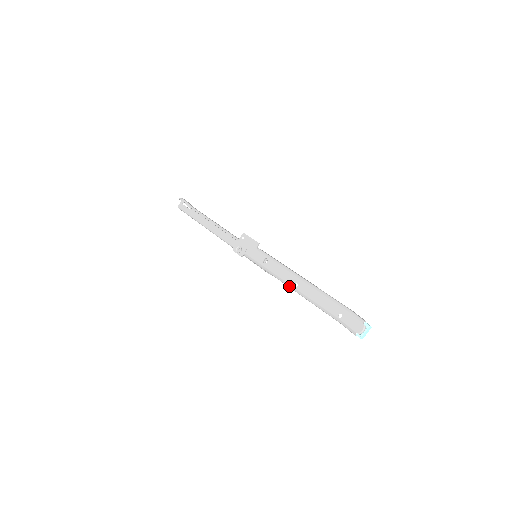
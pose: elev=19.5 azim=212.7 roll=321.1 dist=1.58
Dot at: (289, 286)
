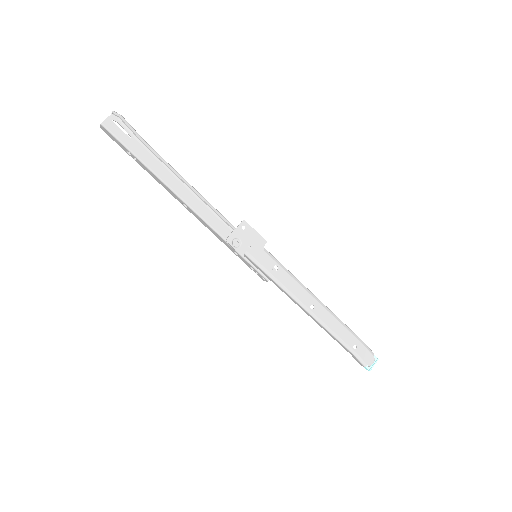
Dot at: (304, 307)
